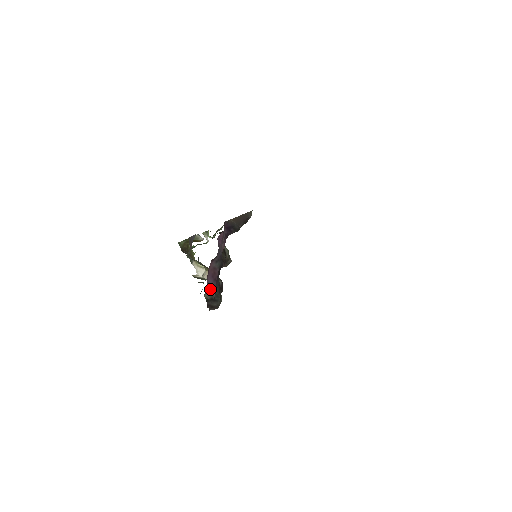
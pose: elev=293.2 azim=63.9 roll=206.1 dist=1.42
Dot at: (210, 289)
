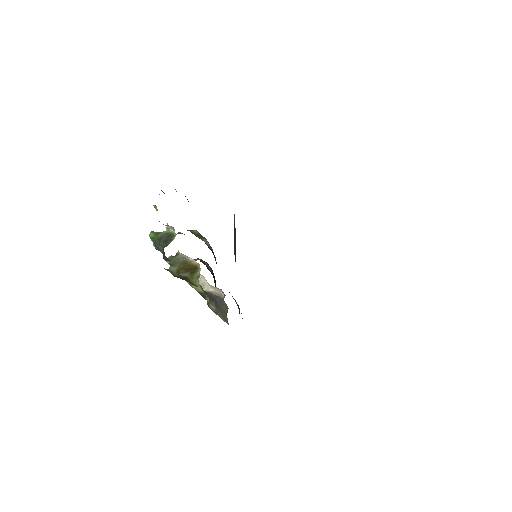
Dot at: occluded
